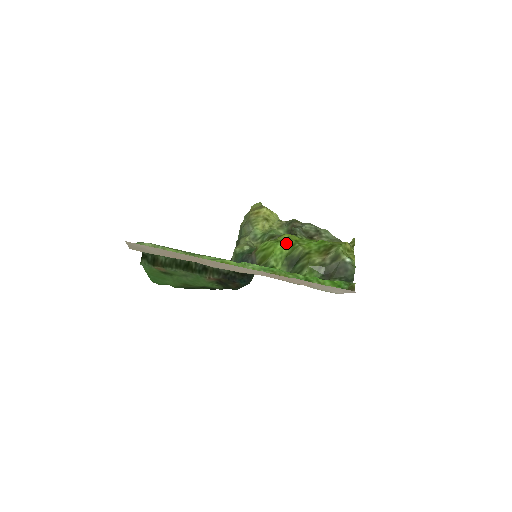
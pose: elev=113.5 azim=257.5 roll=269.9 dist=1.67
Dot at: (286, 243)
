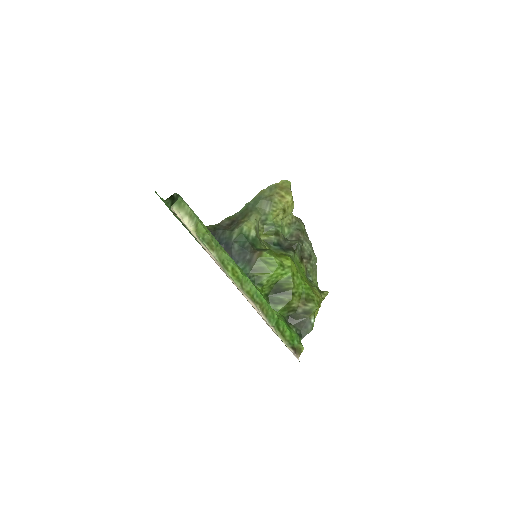
Dot at: (286, 271)
